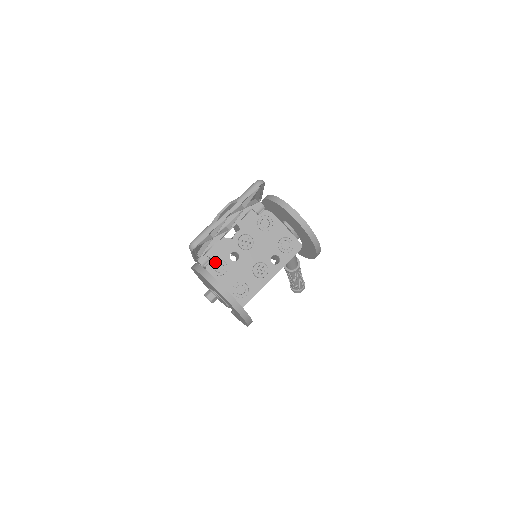
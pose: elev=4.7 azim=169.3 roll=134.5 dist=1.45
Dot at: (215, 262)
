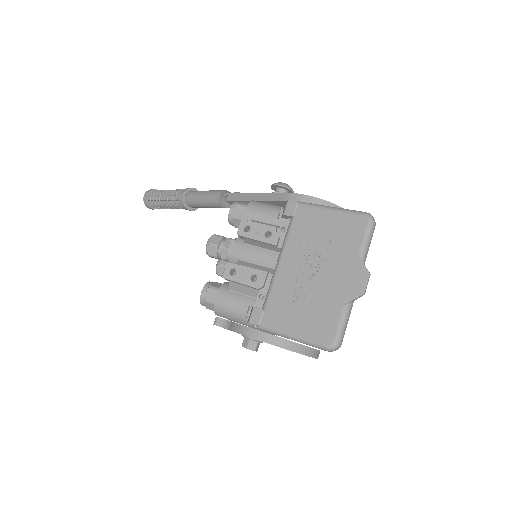
Dot at: occluded
